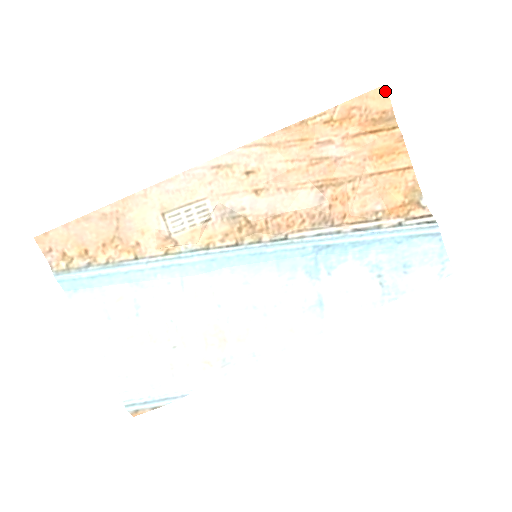
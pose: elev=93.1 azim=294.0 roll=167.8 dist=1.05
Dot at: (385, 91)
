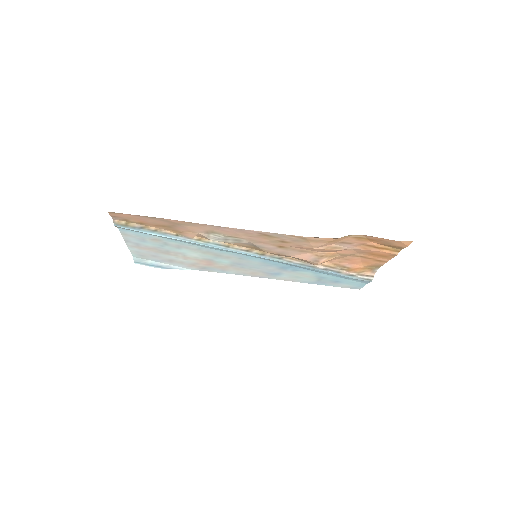
Dot at: (410, 243)
